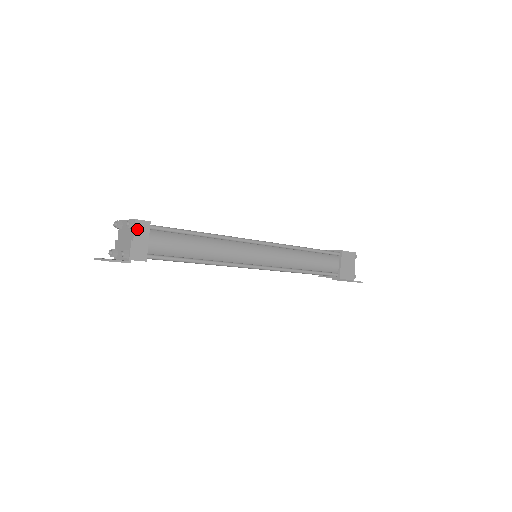
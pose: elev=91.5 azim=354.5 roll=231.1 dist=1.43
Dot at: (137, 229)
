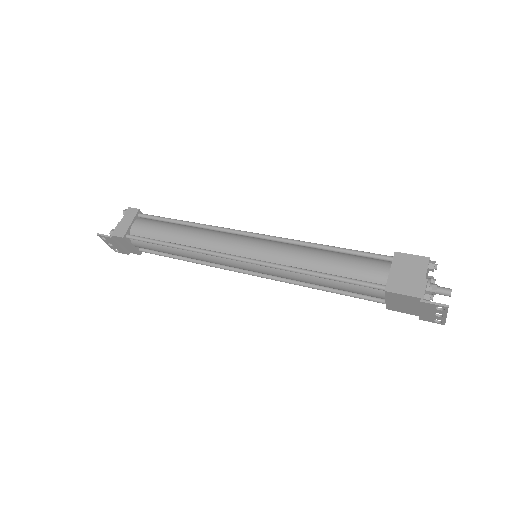
Dot at: (127, 214)
